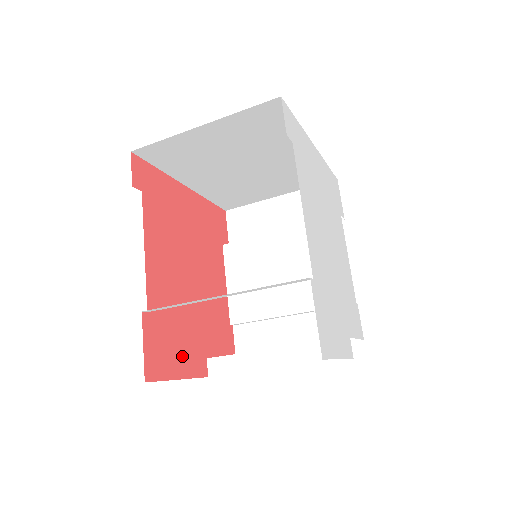
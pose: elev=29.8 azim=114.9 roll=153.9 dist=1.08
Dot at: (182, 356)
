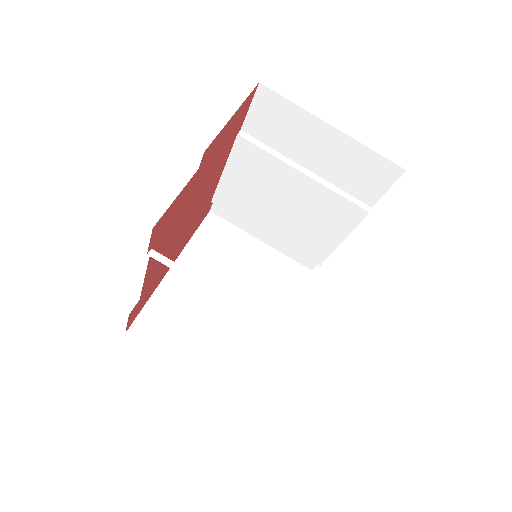
Dot at: (224, 137)
